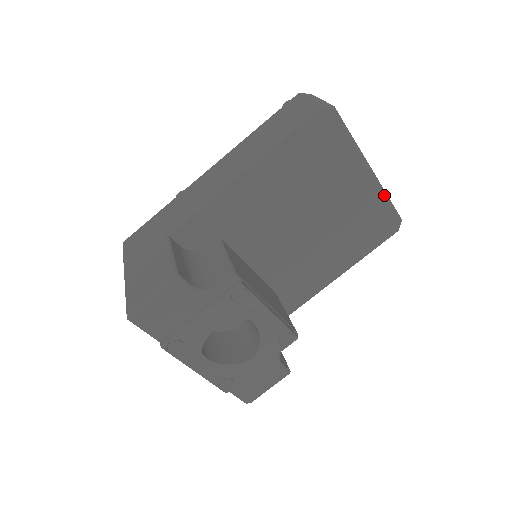
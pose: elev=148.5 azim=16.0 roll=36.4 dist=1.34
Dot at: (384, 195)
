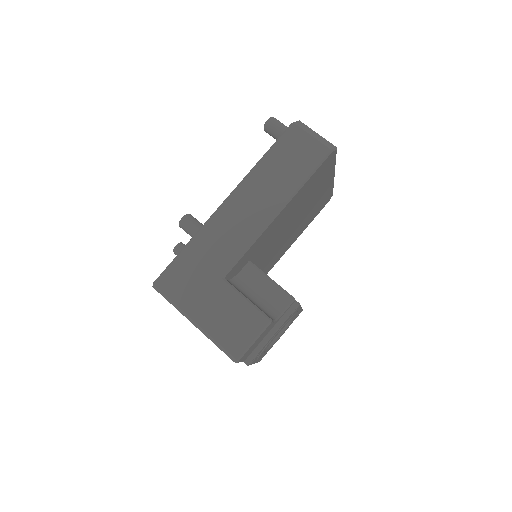
Dot at: (333, 185)
